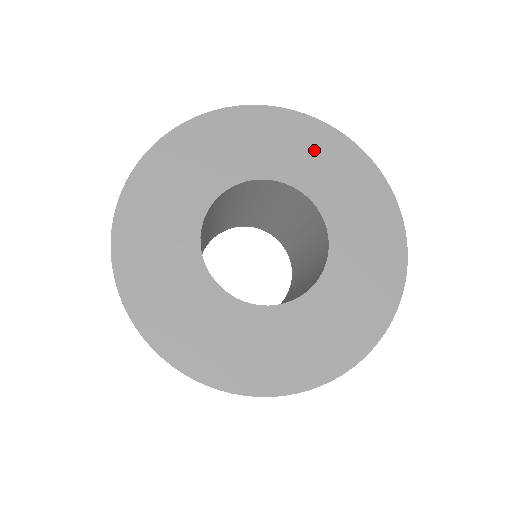
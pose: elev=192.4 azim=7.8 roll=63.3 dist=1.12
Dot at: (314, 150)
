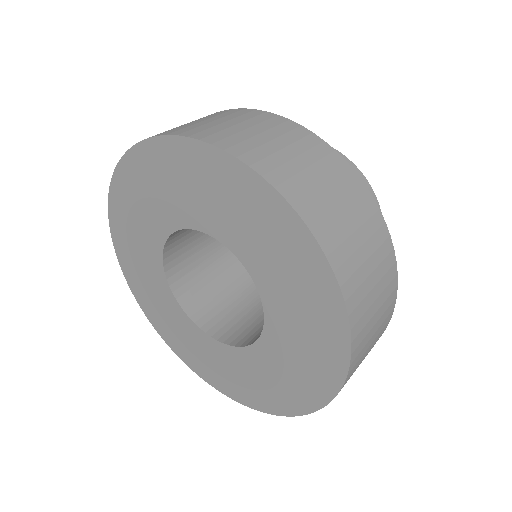
Dot at: (154, 182)
